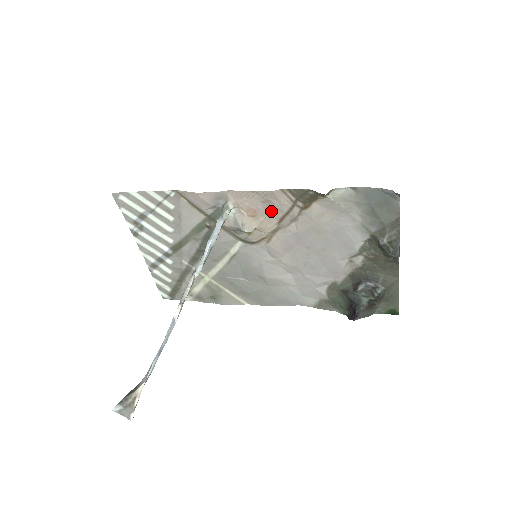
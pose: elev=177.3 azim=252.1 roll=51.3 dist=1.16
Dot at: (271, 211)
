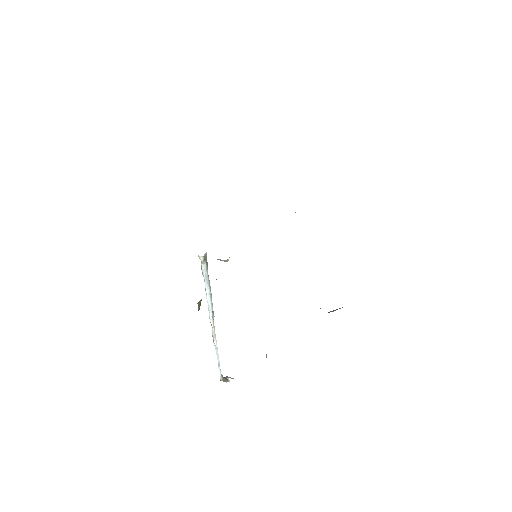
Dot at: occluded
